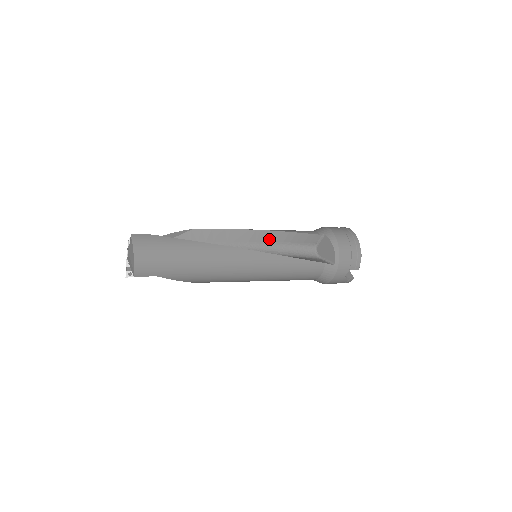
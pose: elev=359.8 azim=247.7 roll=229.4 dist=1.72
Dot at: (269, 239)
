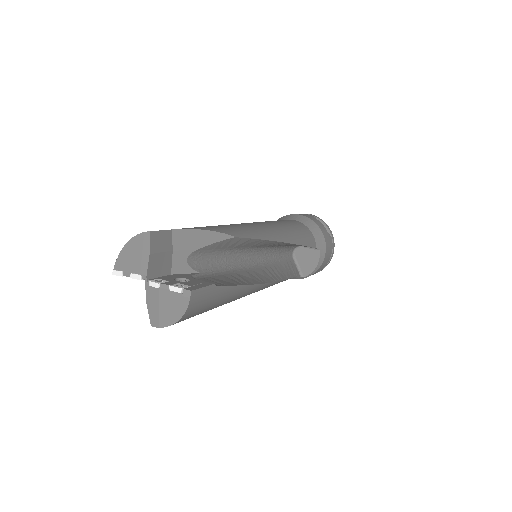
Dot at: (281, 245)
